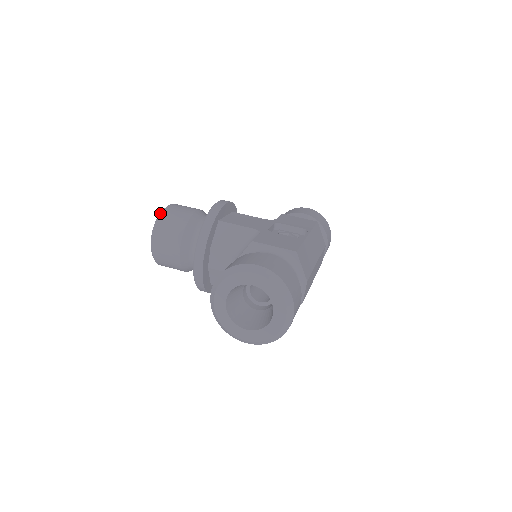
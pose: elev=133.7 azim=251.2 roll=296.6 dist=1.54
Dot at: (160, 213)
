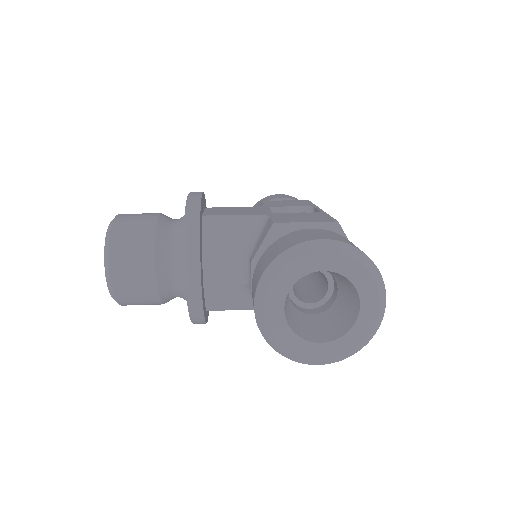
Dot at: (108, 228)
